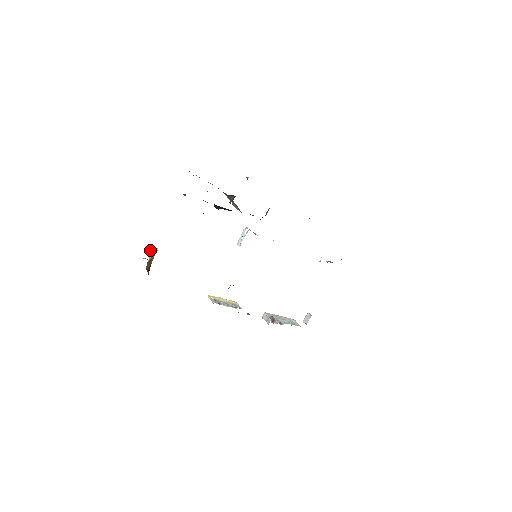
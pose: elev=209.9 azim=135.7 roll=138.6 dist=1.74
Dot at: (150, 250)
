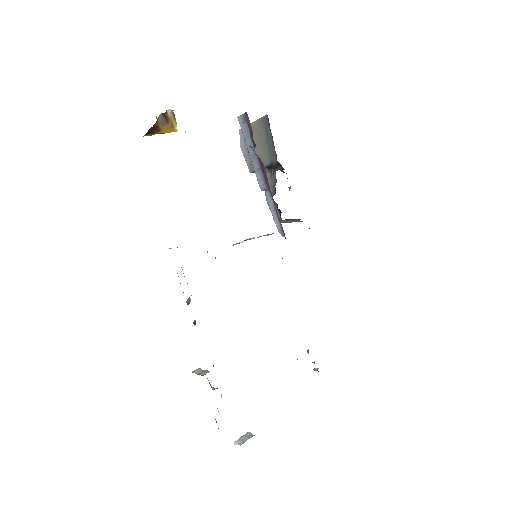
Dot at: (174, 117)
